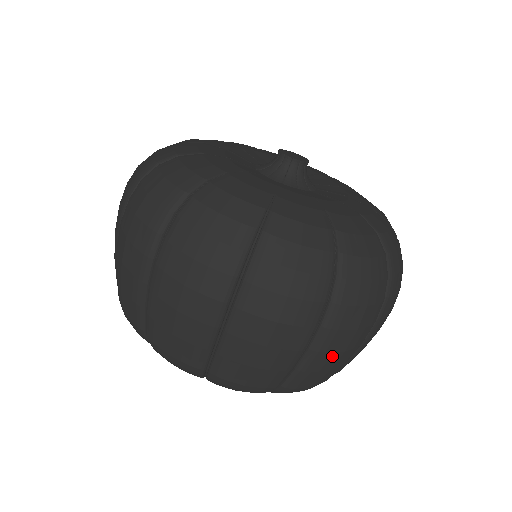
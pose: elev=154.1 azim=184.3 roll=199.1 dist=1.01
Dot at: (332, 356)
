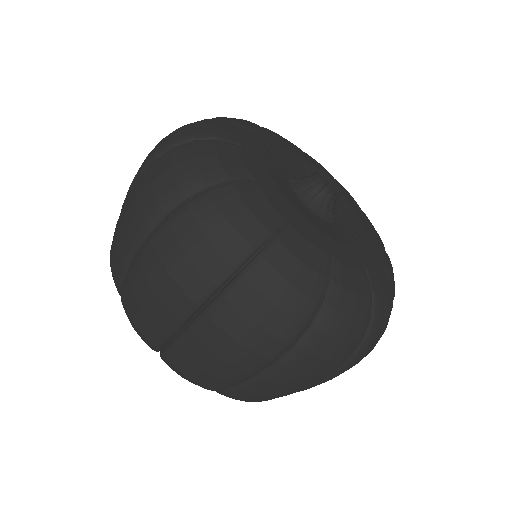
Dot at: occluded
